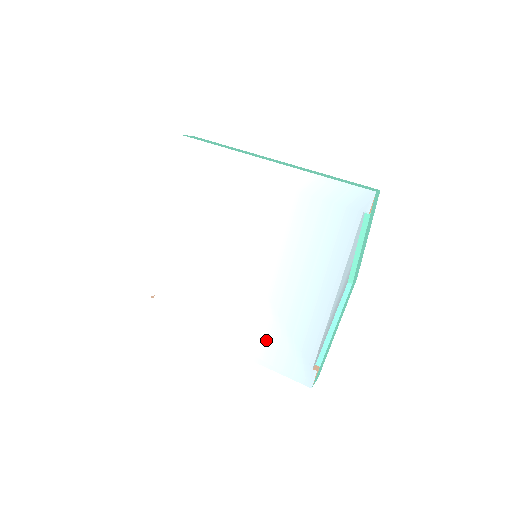
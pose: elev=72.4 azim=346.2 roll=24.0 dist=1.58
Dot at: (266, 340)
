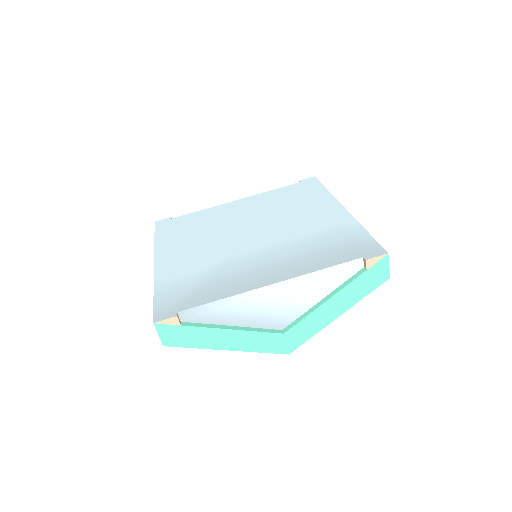
Dot at: (184, 276)
